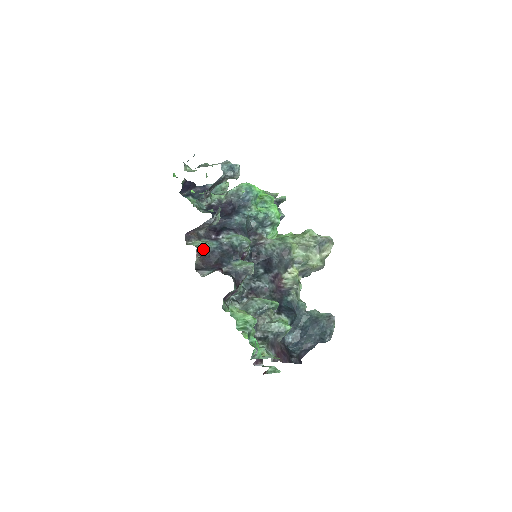
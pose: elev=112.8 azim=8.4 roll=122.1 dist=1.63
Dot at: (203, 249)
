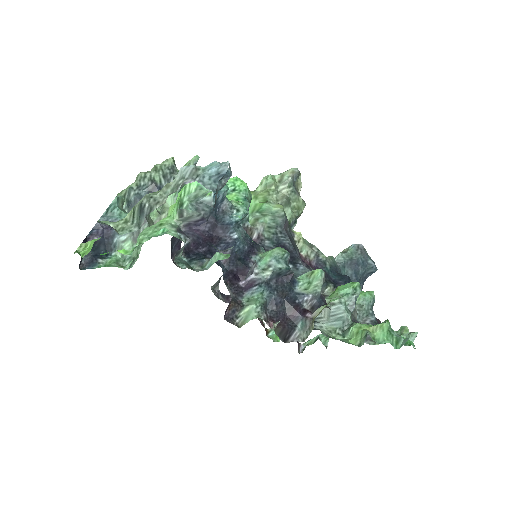
Dot at: (265, 311)
